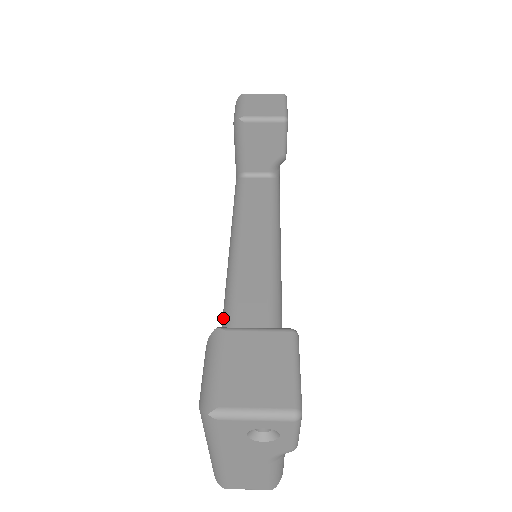
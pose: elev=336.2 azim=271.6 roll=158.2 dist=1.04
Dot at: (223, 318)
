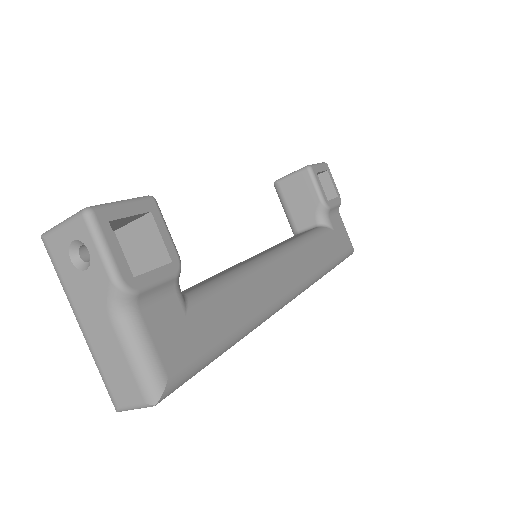
Dot at: occluded
